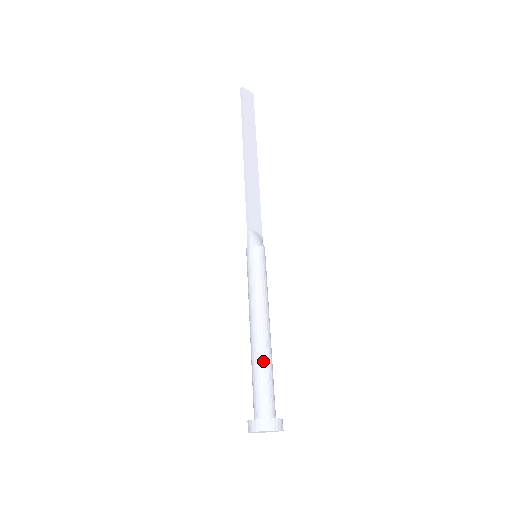
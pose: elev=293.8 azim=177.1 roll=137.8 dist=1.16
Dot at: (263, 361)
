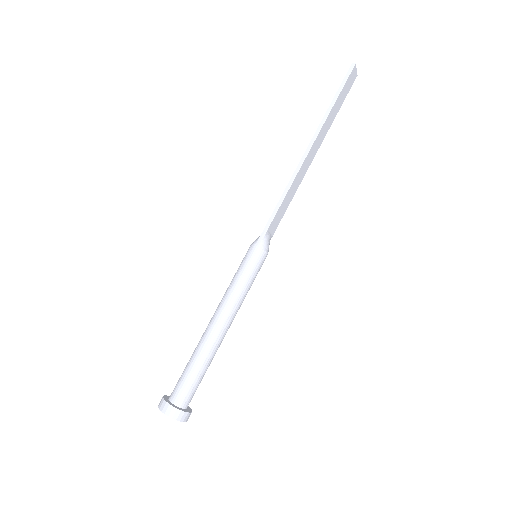
Dot at: (207, 359)
